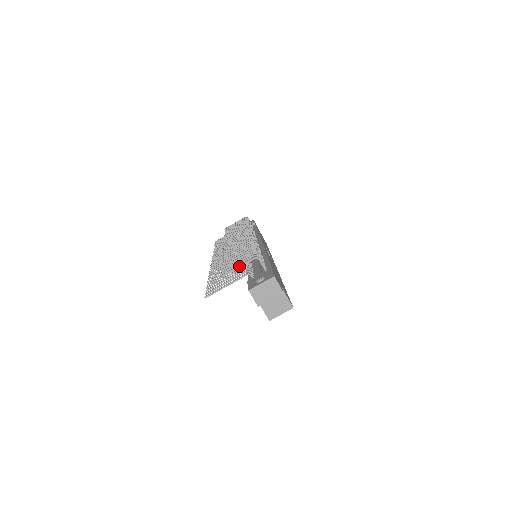
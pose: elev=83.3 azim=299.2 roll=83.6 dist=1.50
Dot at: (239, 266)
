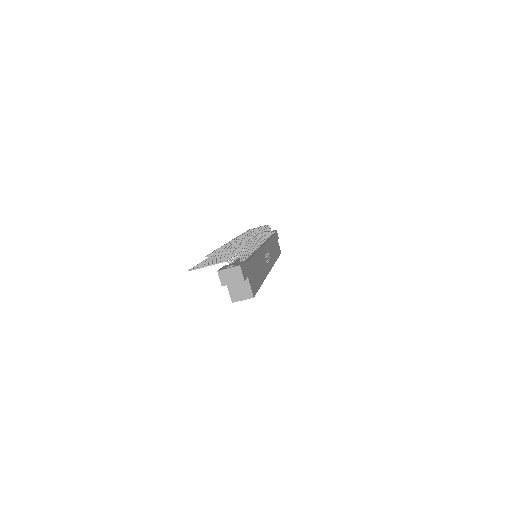
Dot at: (221, 252)
